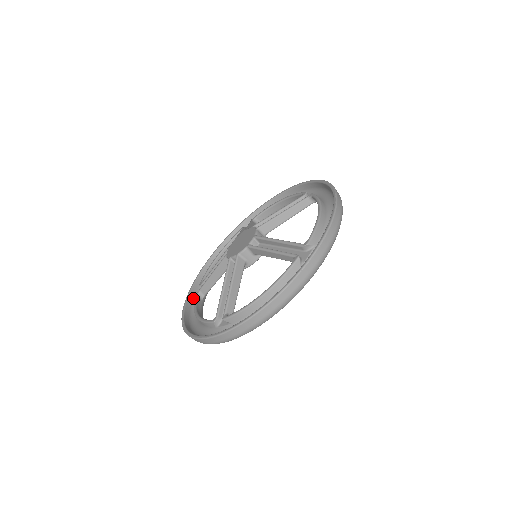
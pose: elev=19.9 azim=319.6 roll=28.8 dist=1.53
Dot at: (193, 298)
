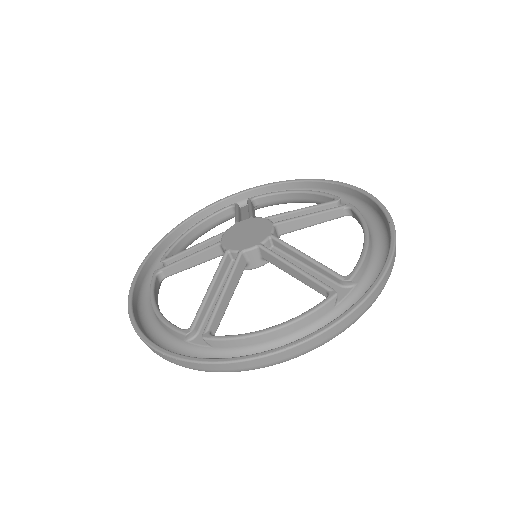
Dot at: (243, 199)
